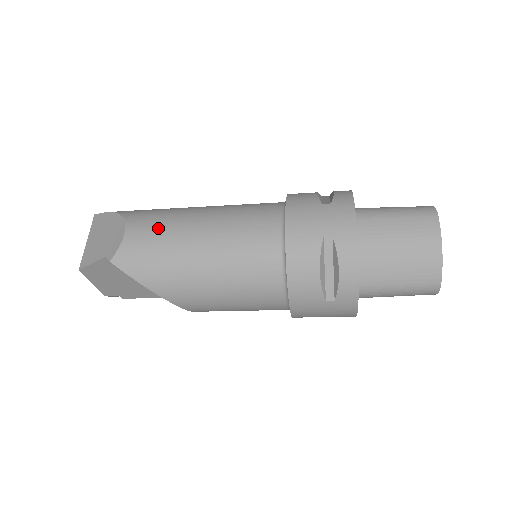
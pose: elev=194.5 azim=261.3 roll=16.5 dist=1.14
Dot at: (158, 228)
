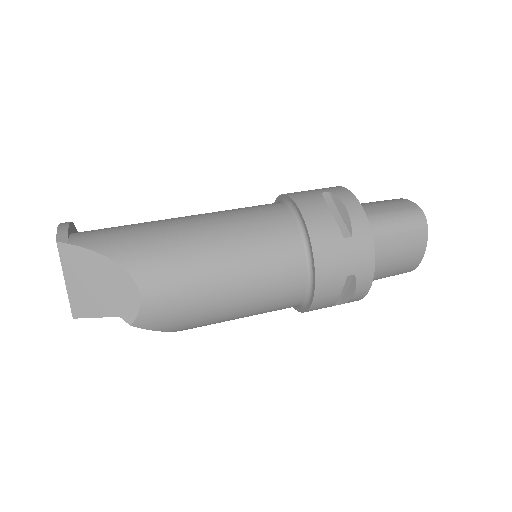
Dot at: (179, 283)
